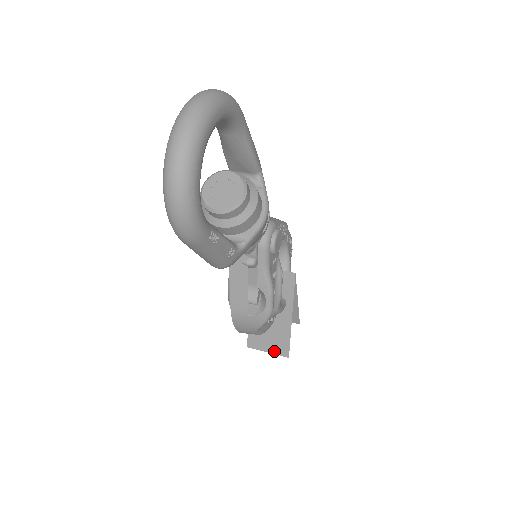
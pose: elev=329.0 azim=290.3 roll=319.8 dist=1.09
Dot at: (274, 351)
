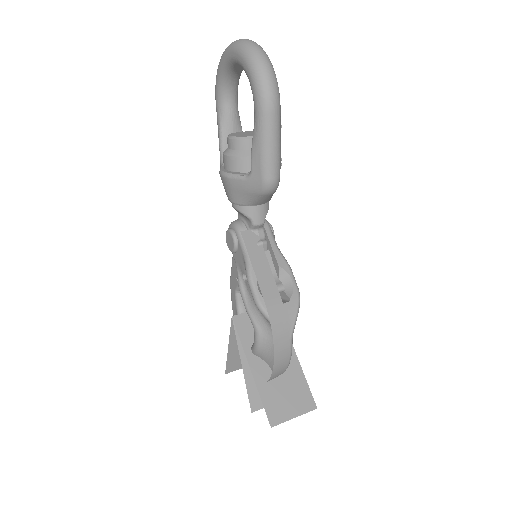
Dot at: (300, 411)
